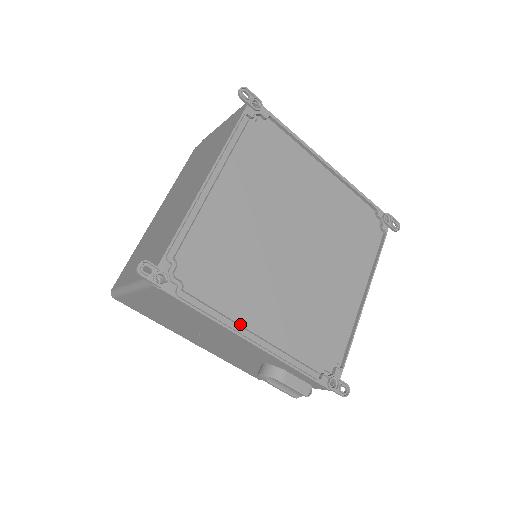
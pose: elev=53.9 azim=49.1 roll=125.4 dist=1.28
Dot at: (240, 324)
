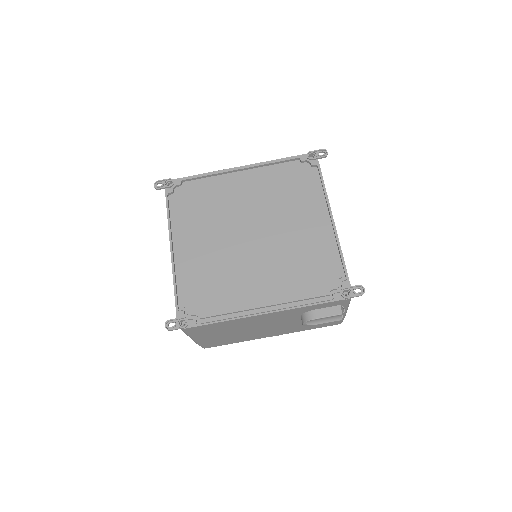
Dot at: (248, 309)
